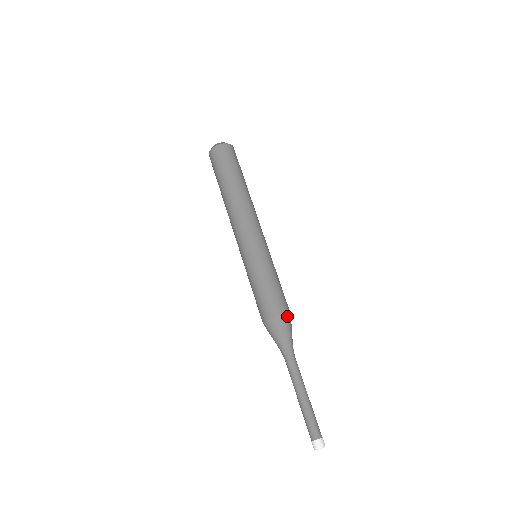
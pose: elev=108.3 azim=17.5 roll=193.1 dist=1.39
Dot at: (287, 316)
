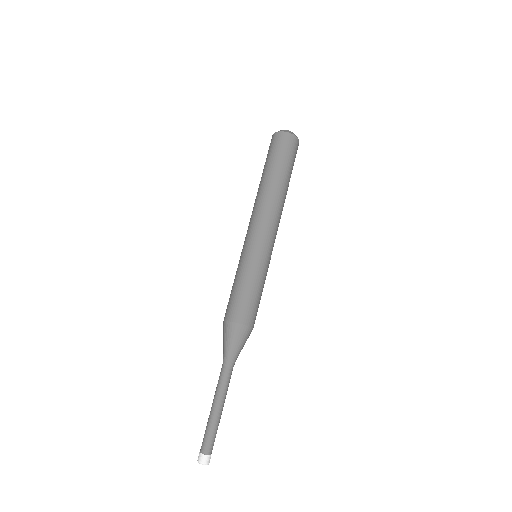
Dot at: occluded
